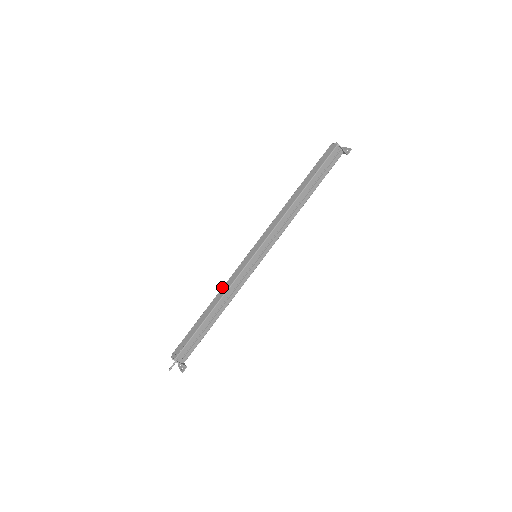
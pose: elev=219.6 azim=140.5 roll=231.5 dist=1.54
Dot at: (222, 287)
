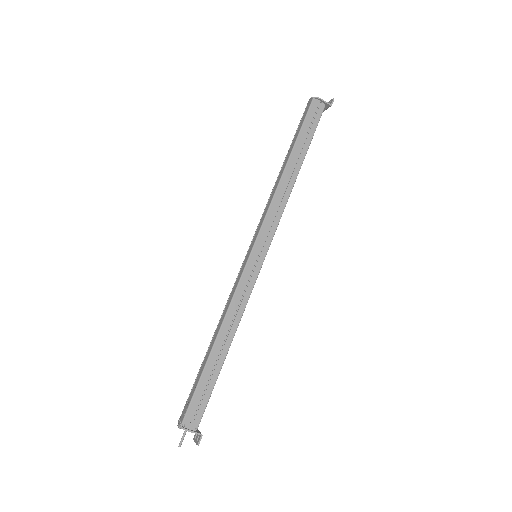
Dot at: occluded
